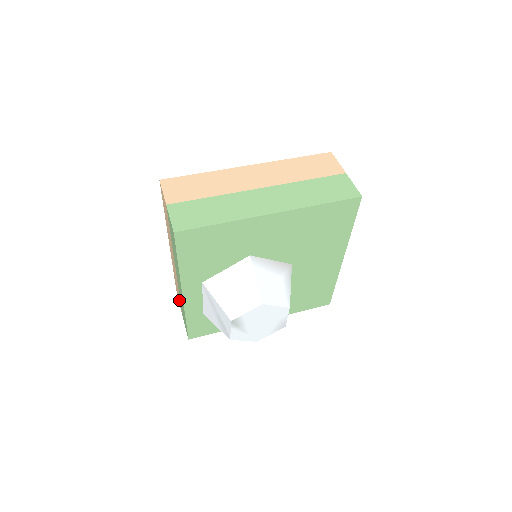
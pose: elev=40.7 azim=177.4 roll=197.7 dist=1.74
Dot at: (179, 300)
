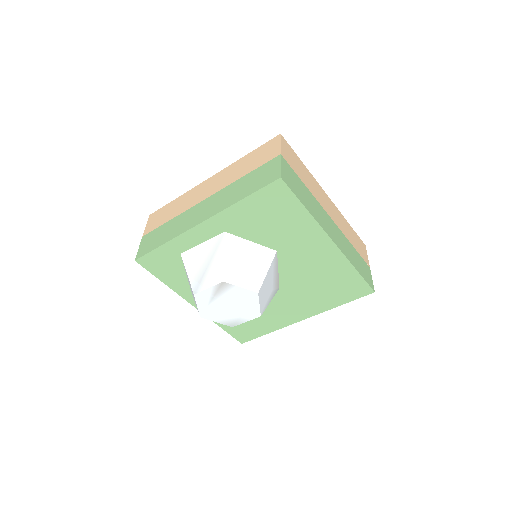
Dot at: (154, 224)
